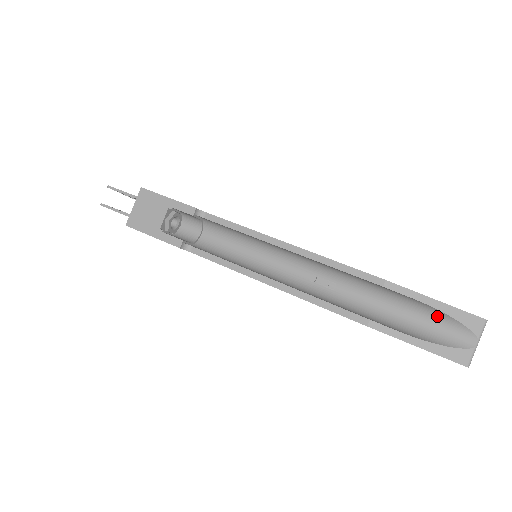
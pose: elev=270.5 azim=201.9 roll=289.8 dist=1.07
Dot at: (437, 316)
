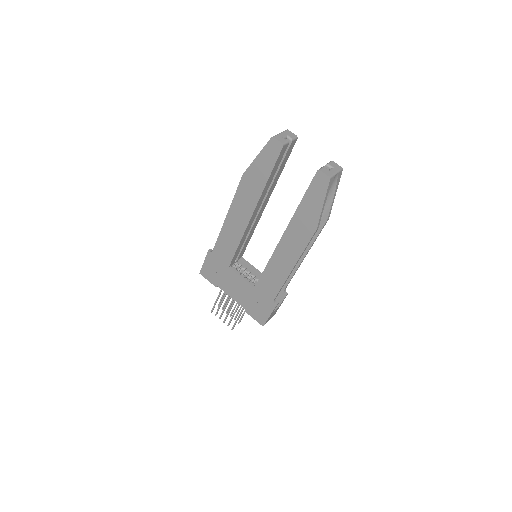
Dot at: occluded
